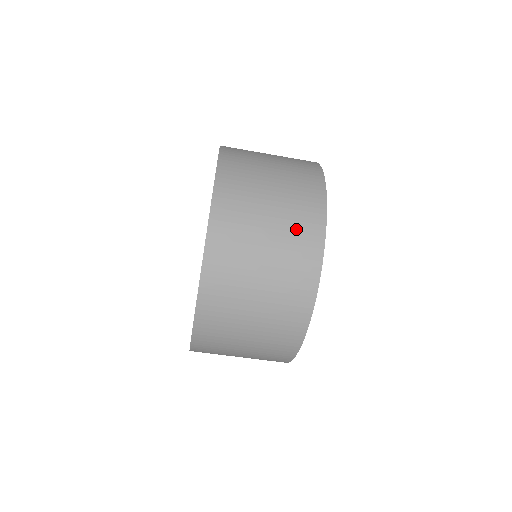
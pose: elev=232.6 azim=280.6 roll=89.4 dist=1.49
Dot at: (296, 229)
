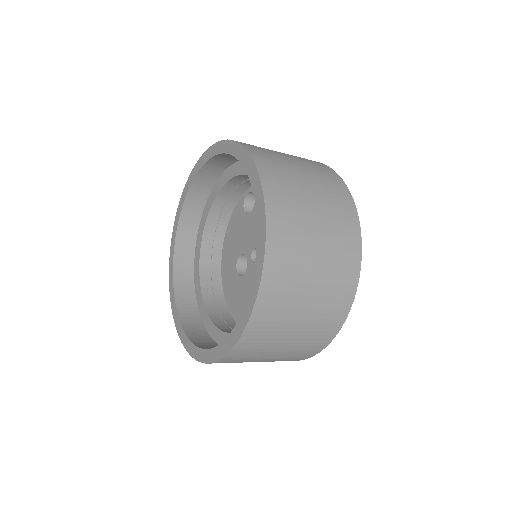
Dot at: (333, 293)
